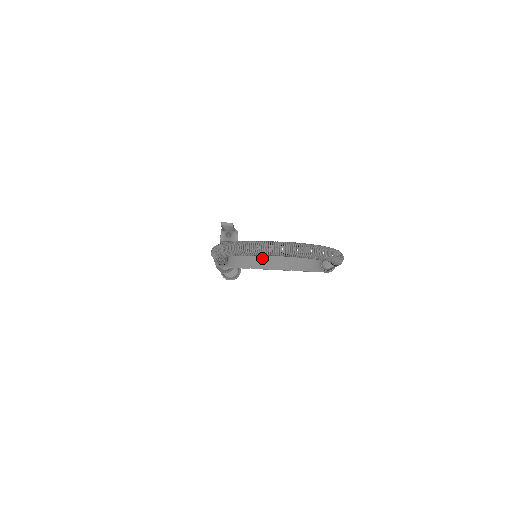
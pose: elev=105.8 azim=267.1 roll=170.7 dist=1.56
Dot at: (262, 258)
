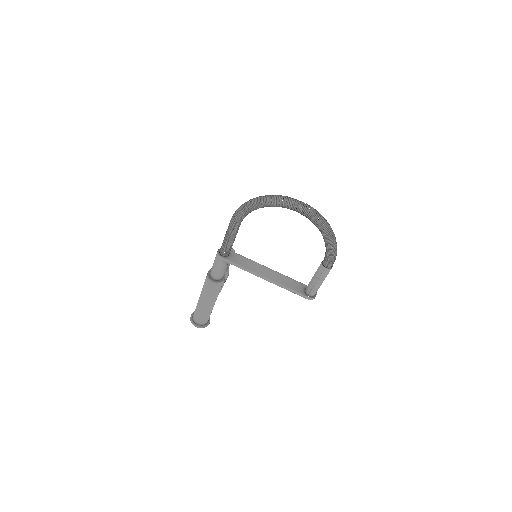
Dot at: (257, 266)
